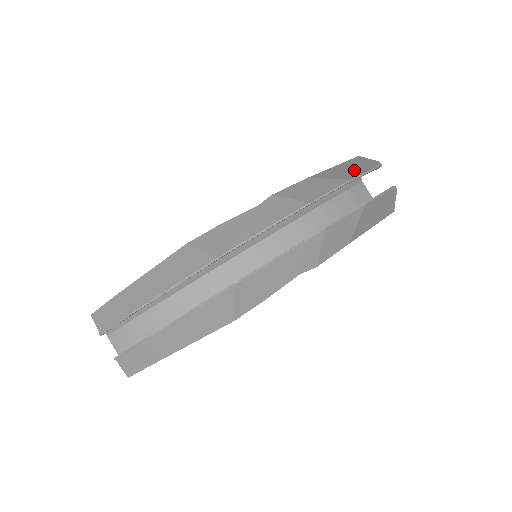
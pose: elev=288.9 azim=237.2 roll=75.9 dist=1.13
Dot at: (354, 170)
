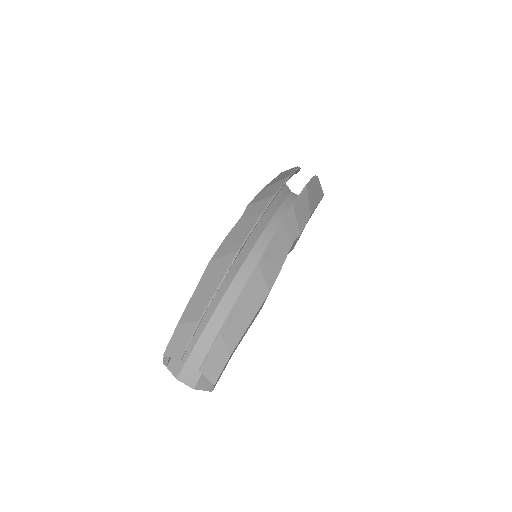
Dot at: (286, 174)
